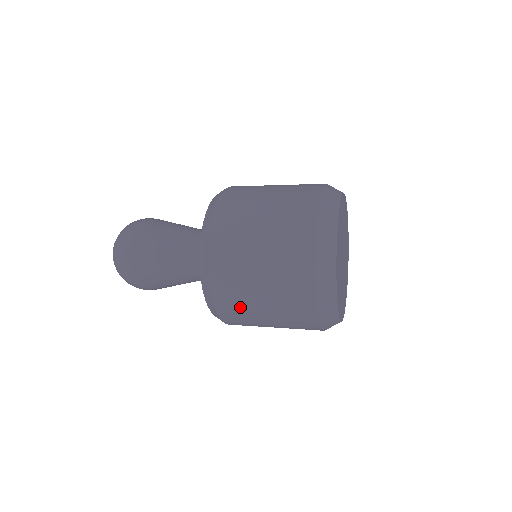
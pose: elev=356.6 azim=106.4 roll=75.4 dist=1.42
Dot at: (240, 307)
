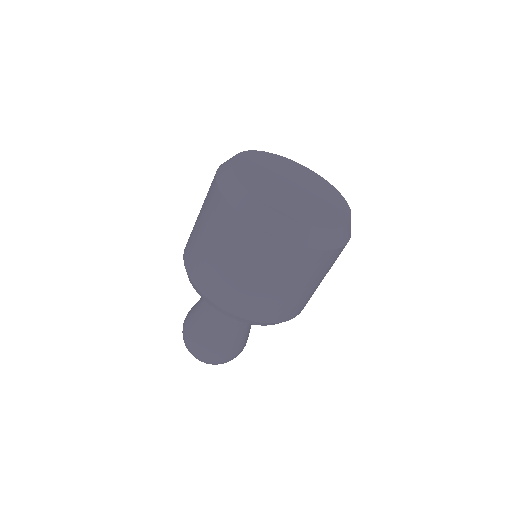
Dot at: (205, 268)
